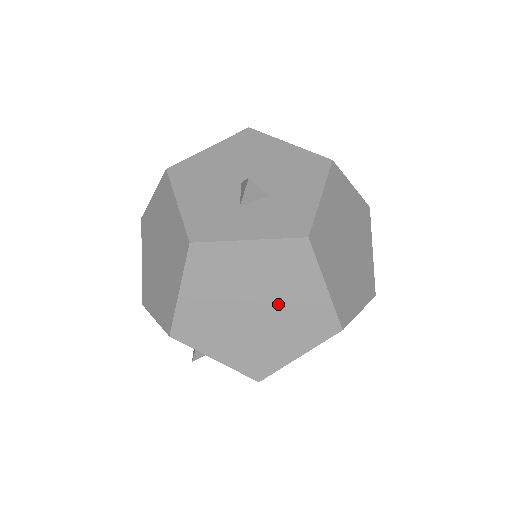
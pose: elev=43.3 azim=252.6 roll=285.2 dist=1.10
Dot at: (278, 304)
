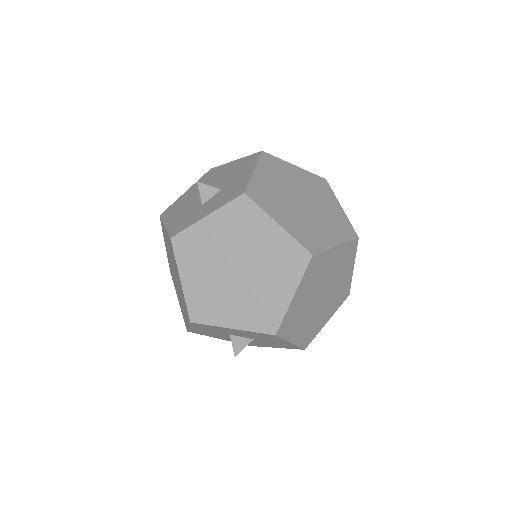
Dot at: (252, 256)
